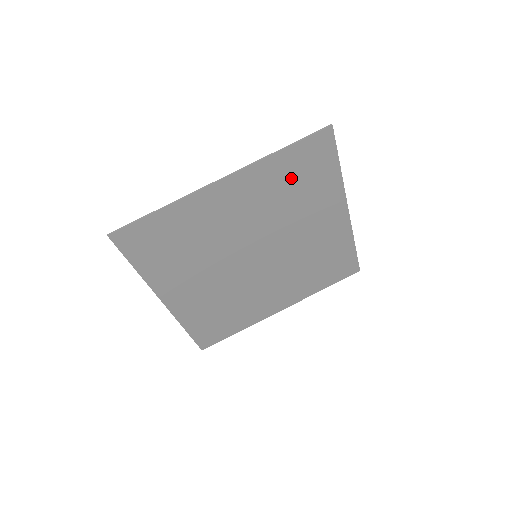
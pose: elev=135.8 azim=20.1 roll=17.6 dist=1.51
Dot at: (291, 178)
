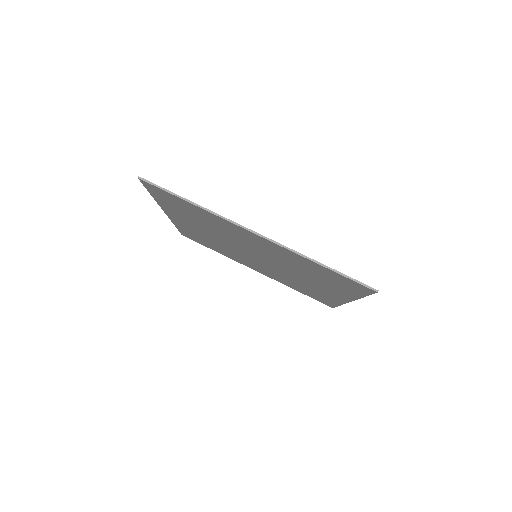
Dot at: (317, 271)
